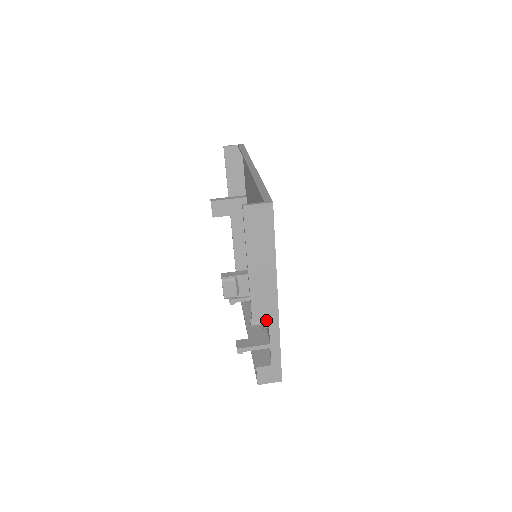
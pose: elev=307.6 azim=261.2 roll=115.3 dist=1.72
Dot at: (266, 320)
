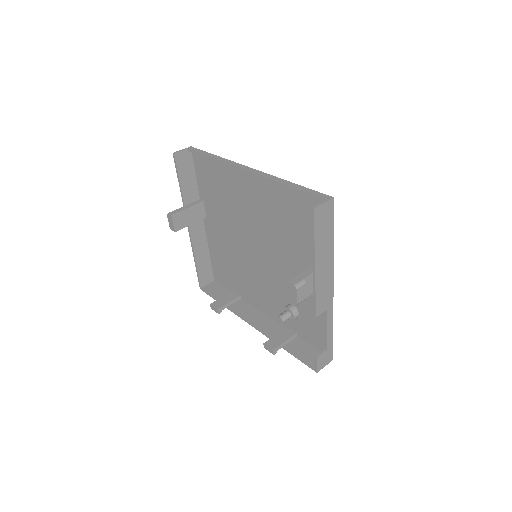
Dot at: (325, 310)
